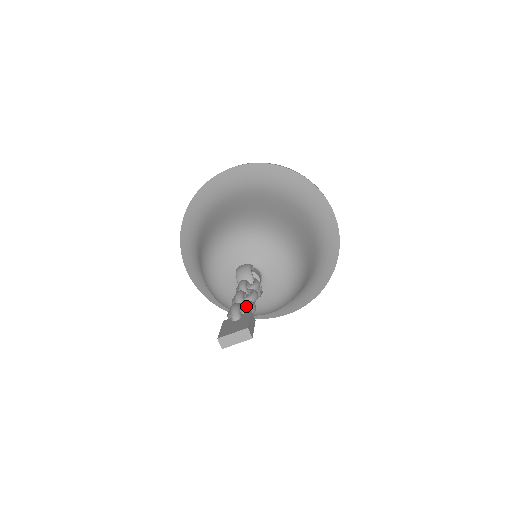
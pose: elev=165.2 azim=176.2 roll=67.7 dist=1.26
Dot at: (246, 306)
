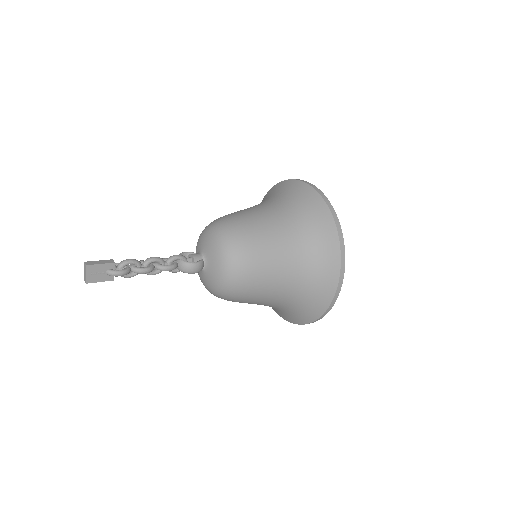
Dot at: (134, 264)
